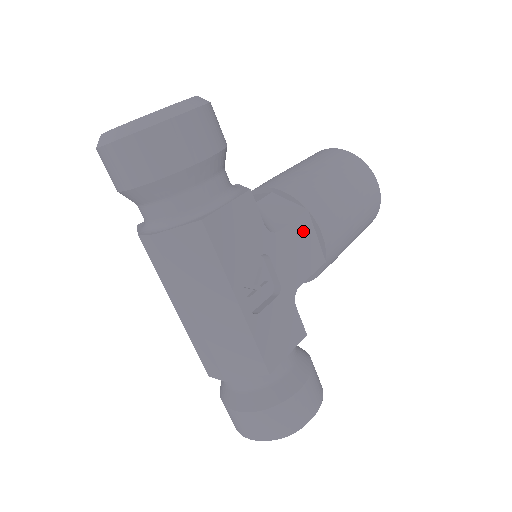
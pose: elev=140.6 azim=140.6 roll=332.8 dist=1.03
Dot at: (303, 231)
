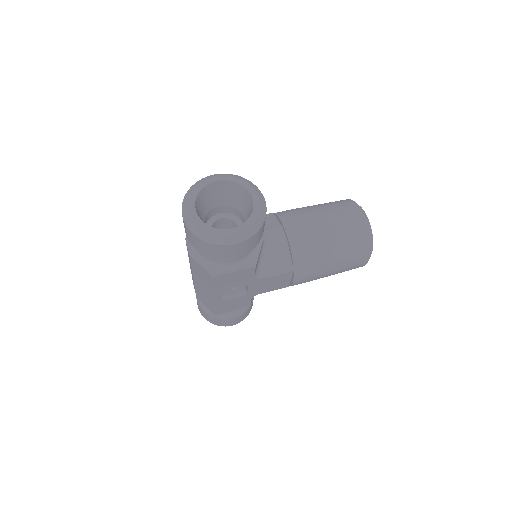
Dot at: (282, 278)
